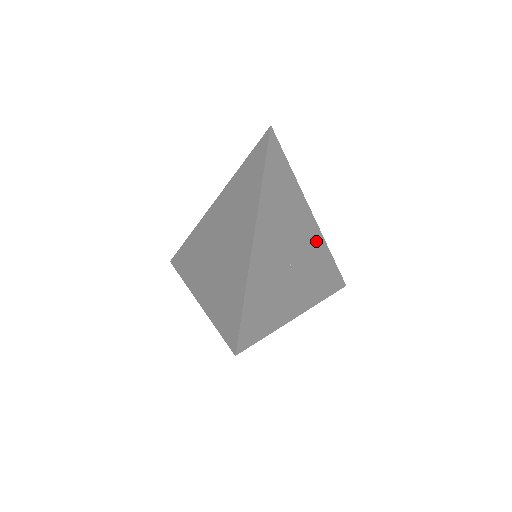
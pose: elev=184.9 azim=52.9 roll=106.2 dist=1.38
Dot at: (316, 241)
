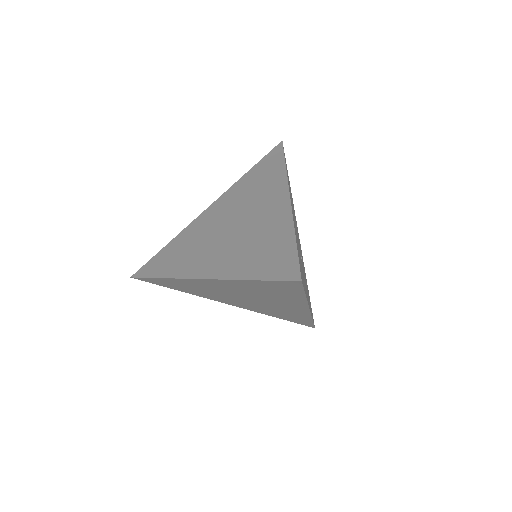
Dot at: occluded
